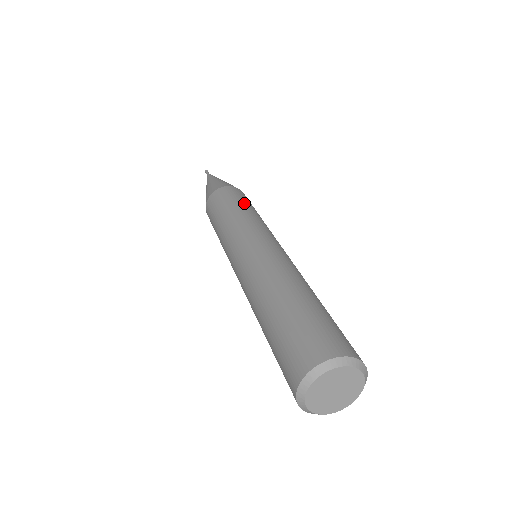
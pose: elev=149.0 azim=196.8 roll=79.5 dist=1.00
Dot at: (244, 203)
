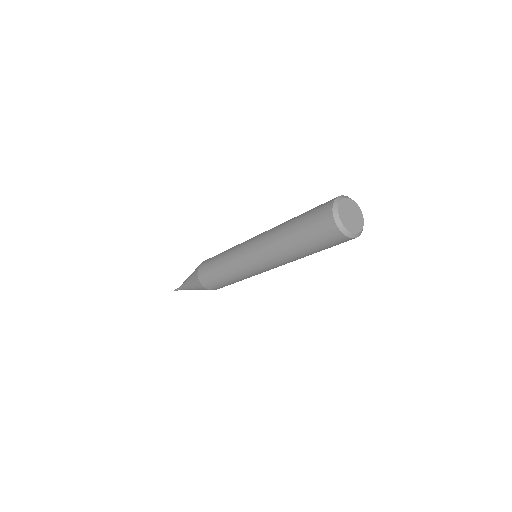
Dot at: occluded
